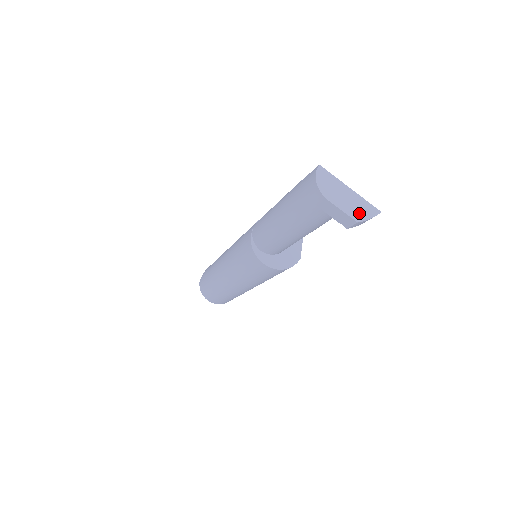
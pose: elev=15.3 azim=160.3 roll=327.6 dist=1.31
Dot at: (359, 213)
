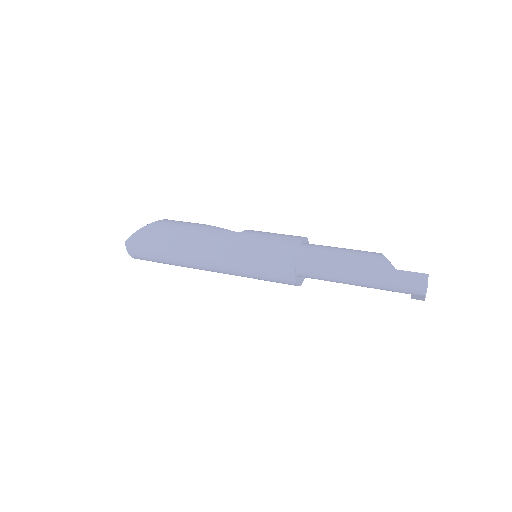
Dot at: occluded
